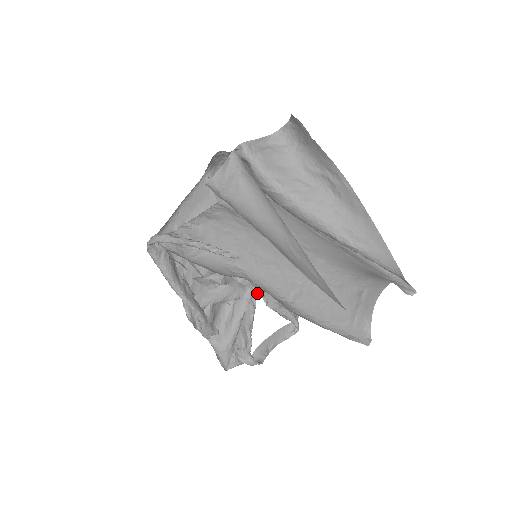
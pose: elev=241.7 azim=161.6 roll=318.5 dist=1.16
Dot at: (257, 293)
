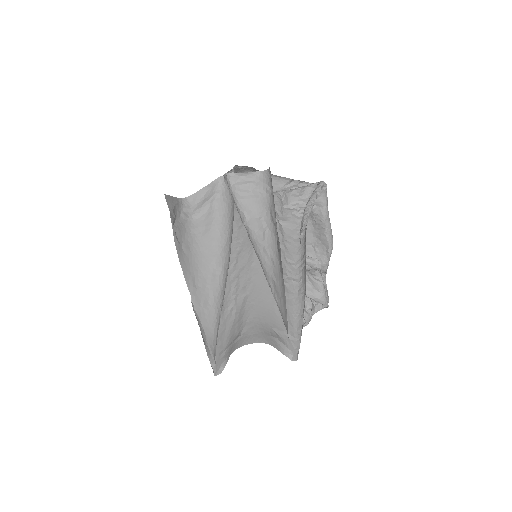
Dot at: occluded
